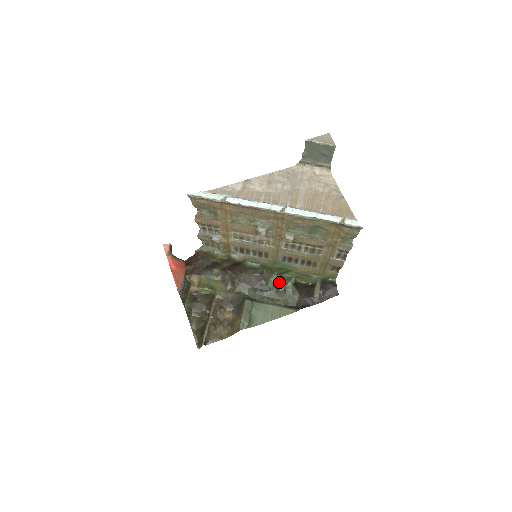
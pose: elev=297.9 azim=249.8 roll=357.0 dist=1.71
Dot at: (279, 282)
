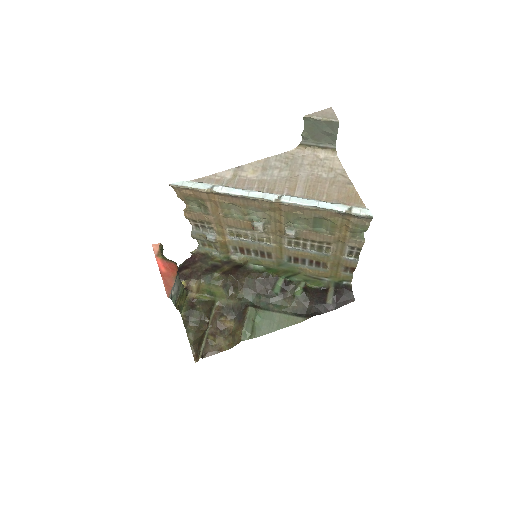
Dot at: (287, 287)
